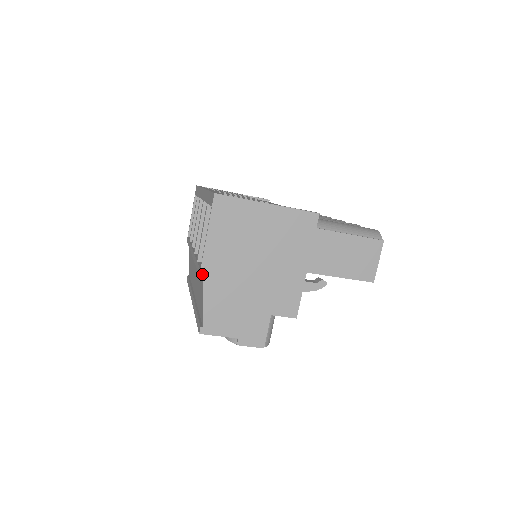
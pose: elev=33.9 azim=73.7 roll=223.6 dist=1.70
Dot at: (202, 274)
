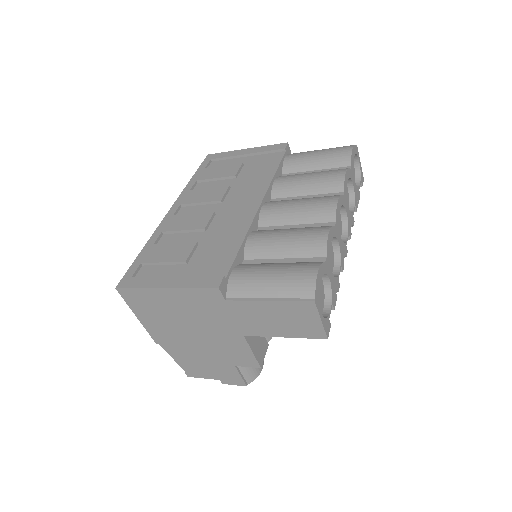
Dot at: (157, 342)
